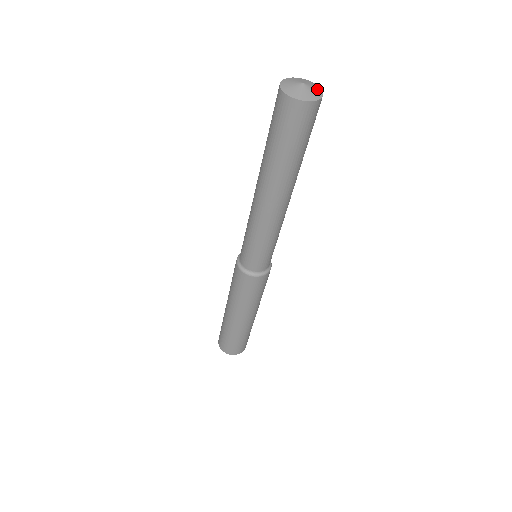
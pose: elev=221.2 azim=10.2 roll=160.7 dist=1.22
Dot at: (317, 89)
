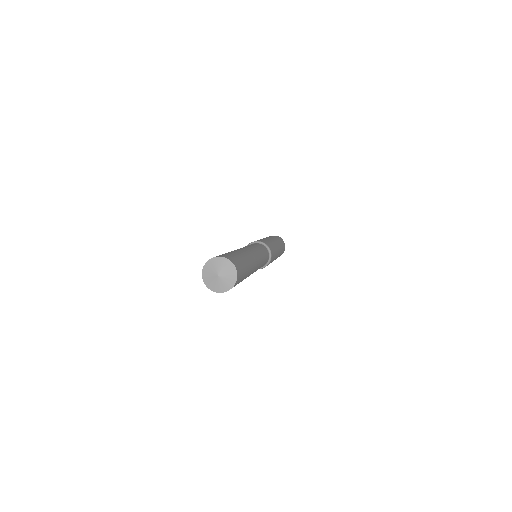
Dot at: (227, 285)
